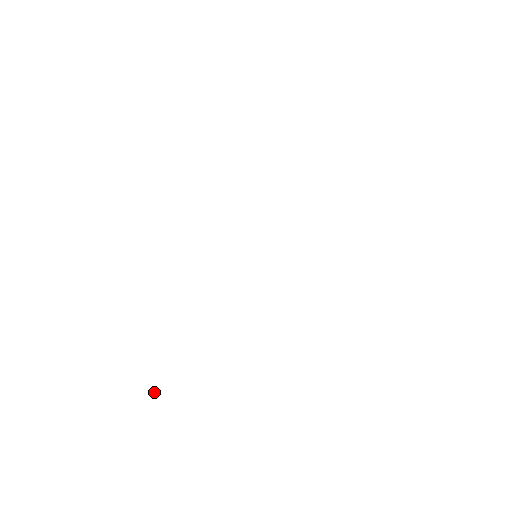
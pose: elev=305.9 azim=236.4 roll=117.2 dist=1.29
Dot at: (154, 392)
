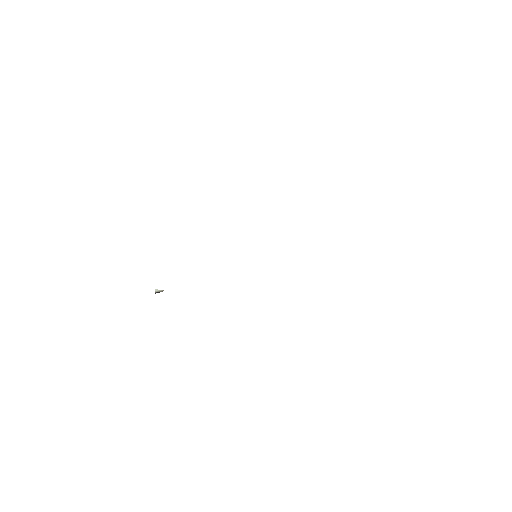
Dot at: (158, 292)
